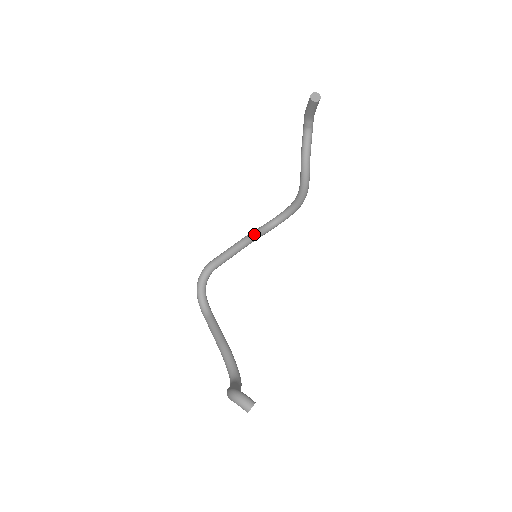
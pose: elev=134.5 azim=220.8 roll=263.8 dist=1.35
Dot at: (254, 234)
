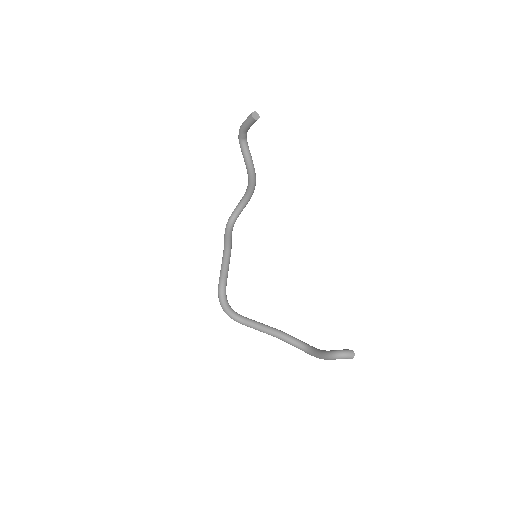
Dot at: (229, 239)
